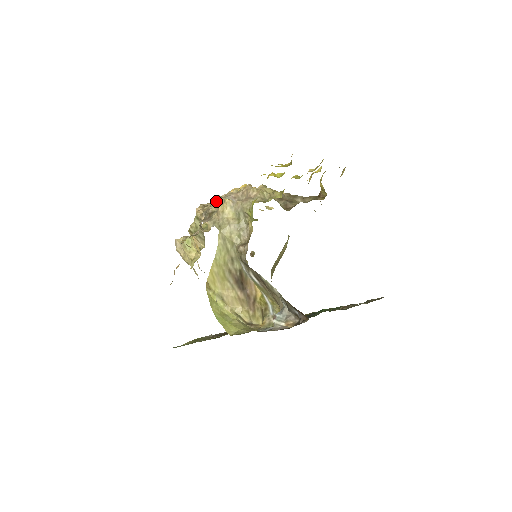
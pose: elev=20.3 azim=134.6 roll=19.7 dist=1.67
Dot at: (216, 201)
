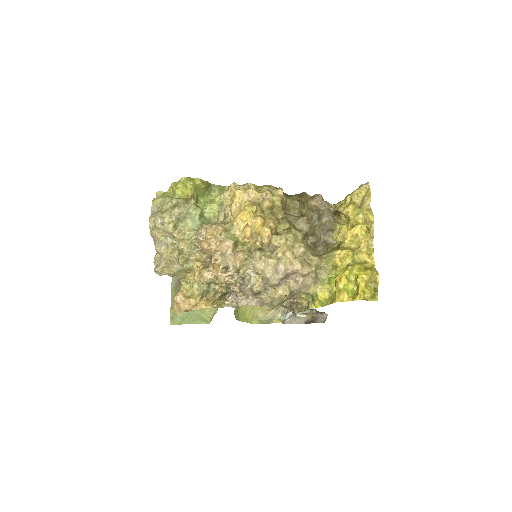
Dot at: (243, 263)
